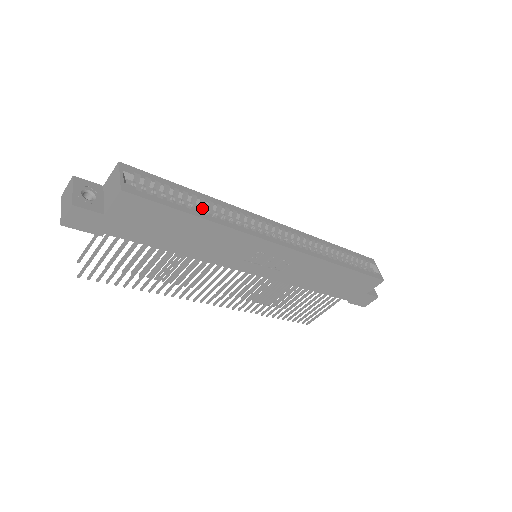
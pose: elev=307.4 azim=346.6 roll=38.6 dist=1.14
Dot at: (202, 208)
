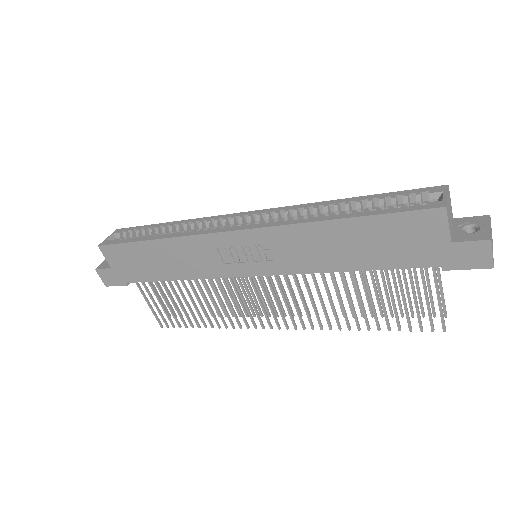
Dot at: occluded
